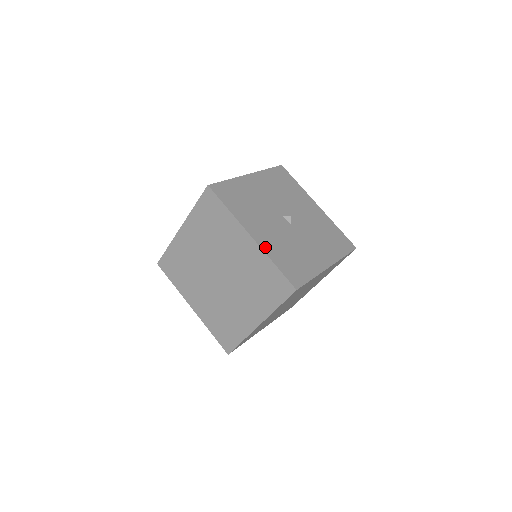
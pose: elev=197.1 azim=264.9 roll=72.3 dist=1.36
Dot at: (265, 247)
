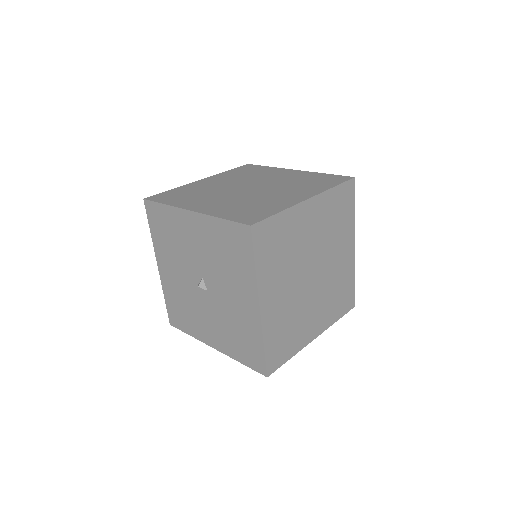
Dot at: occluded
